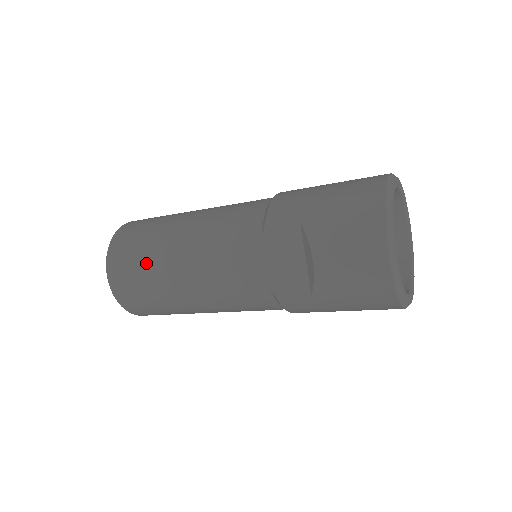
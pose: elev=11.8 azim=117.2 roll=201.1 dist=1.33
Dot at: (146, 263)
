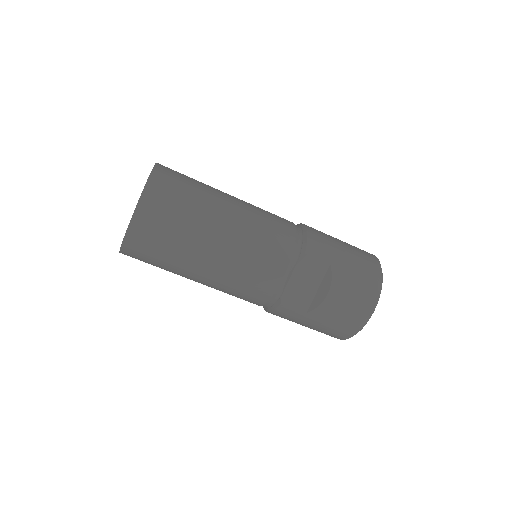
Dot at: (187, 224)
